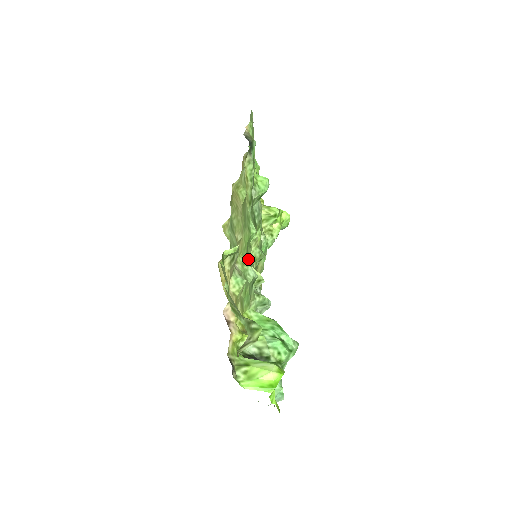
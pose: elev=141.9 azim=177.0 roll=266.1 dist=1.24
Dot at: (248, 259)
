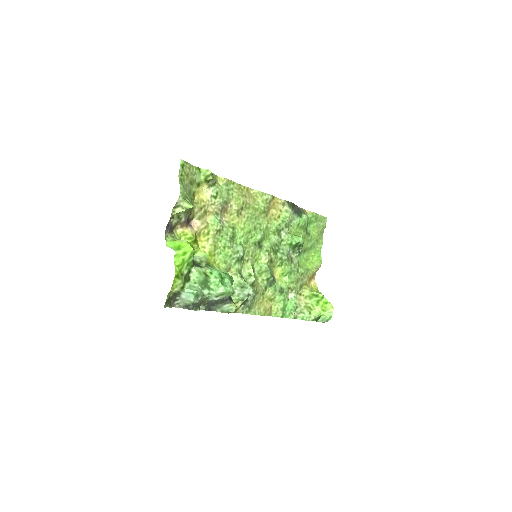
Dot at: (245, 246)
